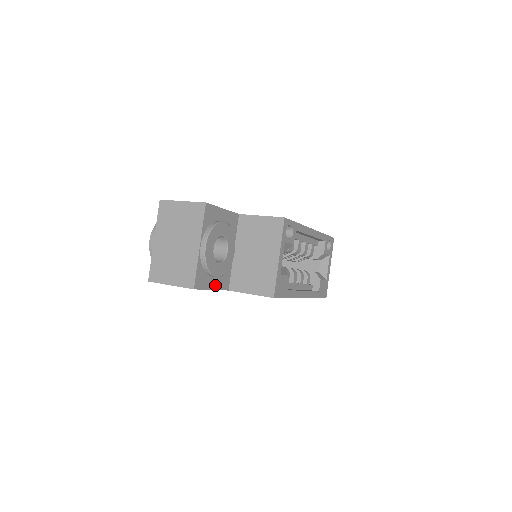
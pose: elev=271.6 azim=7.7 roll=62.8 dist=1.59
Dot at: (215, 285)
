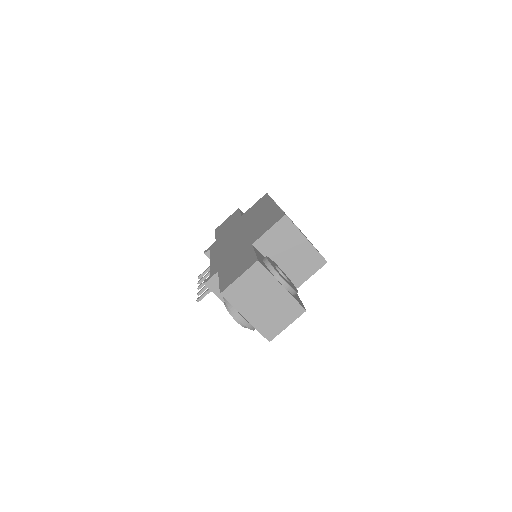
Dot at: (297, 296)
